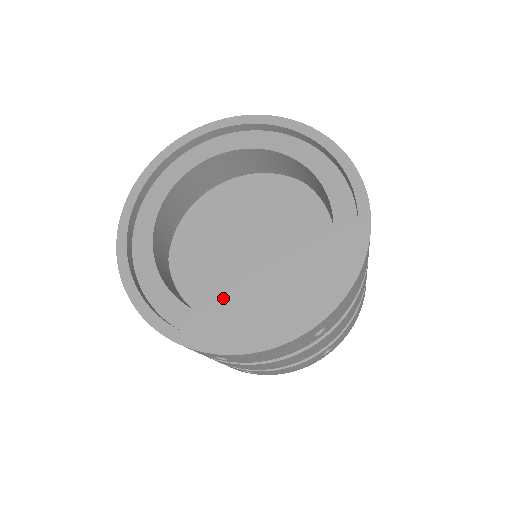
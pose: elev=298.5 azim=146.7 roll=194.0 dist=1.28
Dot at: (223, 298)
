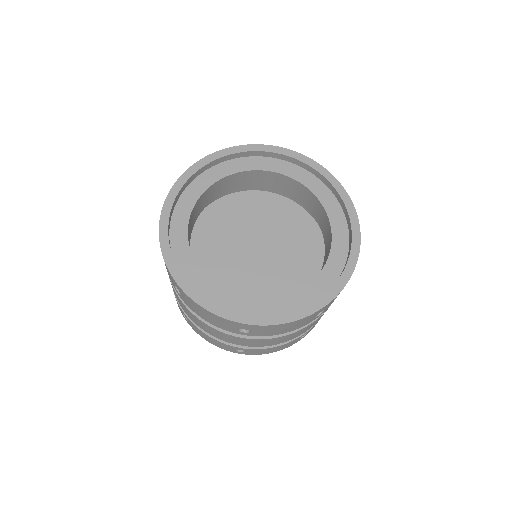
Dot at: (266, 294)
